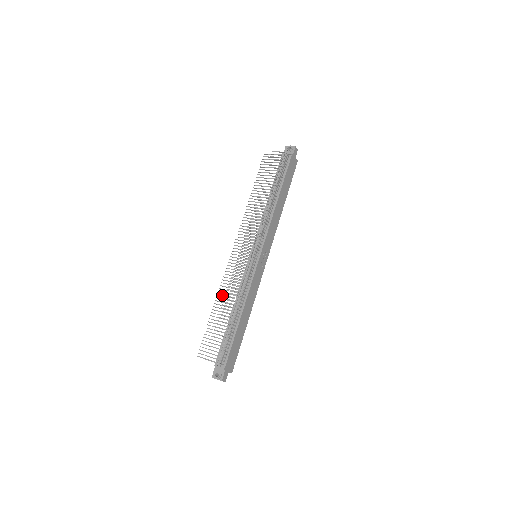
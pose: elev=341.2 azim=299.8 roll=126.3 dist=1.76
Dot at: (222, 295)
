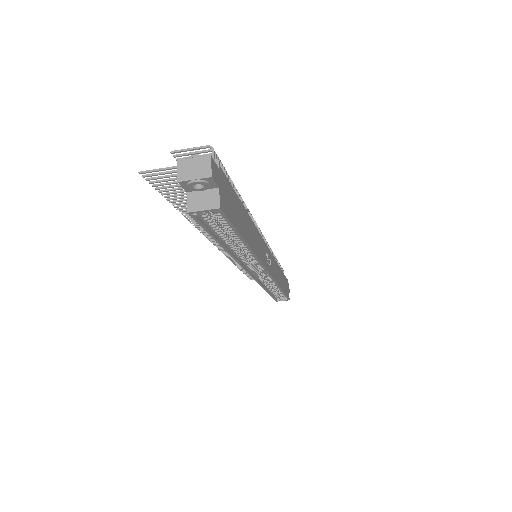
Dot at: occluded
